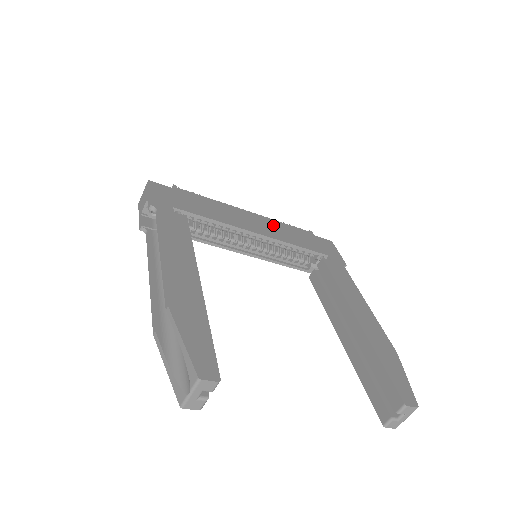
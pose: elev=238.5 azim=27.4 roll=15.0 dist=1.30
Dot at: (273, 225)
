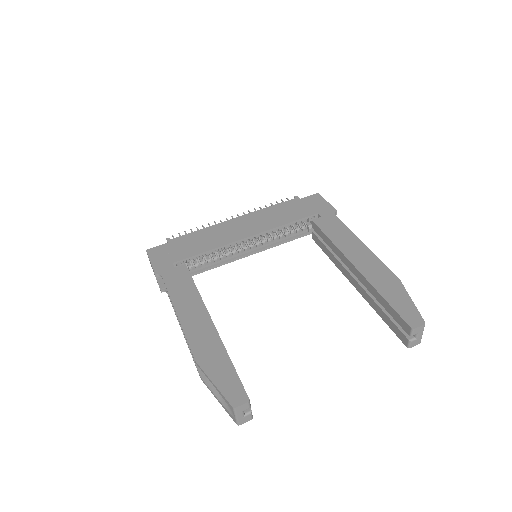
Dot at: (259, 217)
